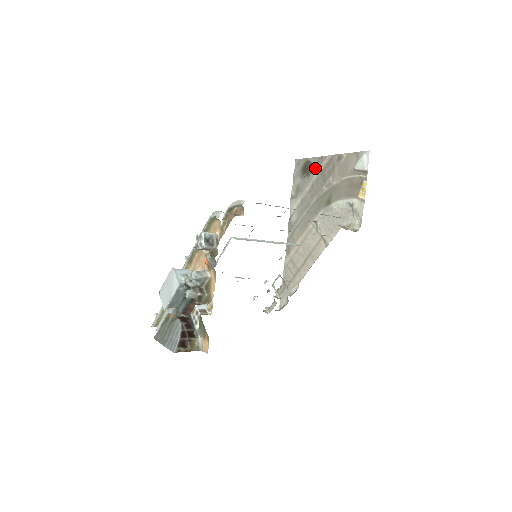
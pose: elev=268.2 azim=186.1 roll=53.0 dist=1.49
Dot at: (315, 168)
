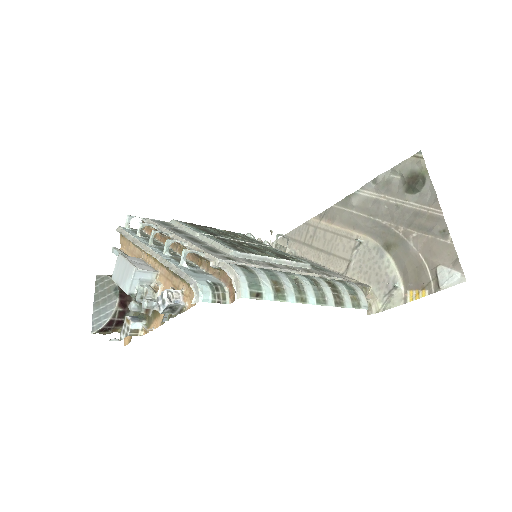
Dot at: (420, 197)
